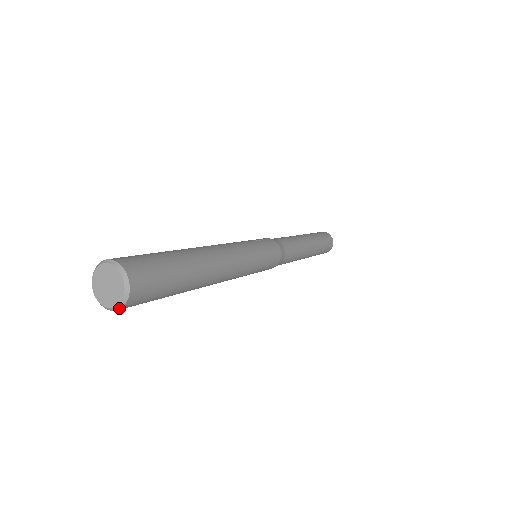
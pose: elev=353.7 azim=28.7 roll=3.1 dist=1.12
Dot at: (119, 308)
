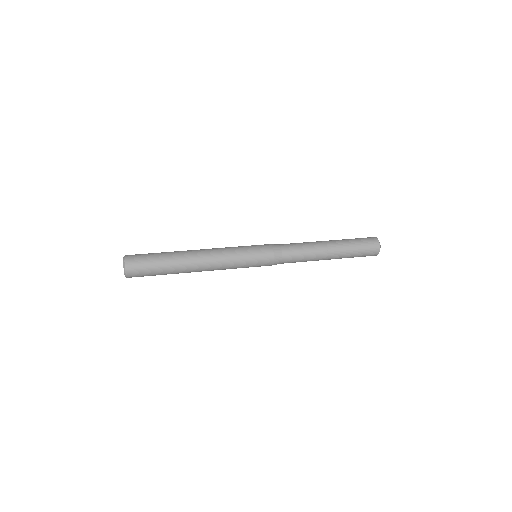
Dot at: (126, 275)
